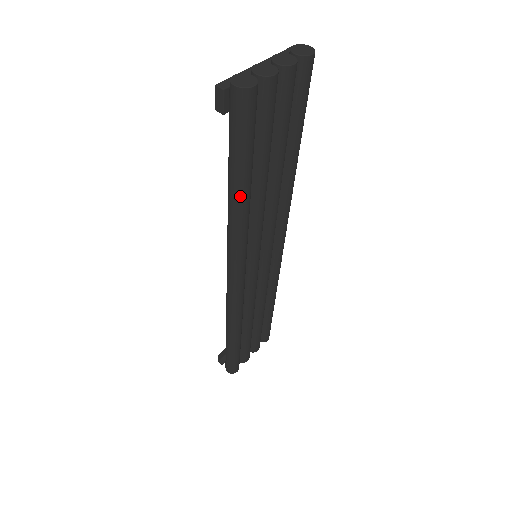
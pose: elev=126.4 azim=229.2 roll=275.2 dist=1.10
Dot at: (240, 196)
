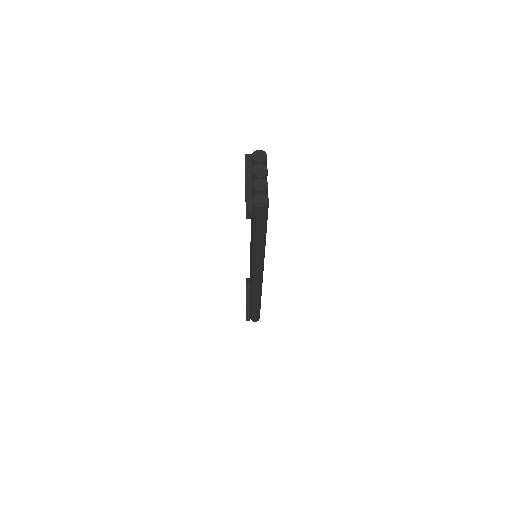
Dot at: (264, 243)
